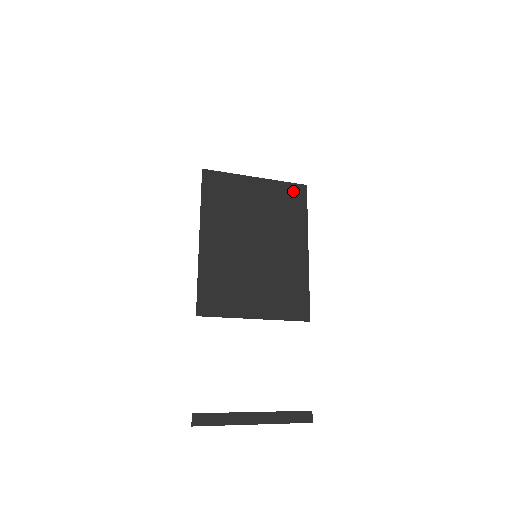
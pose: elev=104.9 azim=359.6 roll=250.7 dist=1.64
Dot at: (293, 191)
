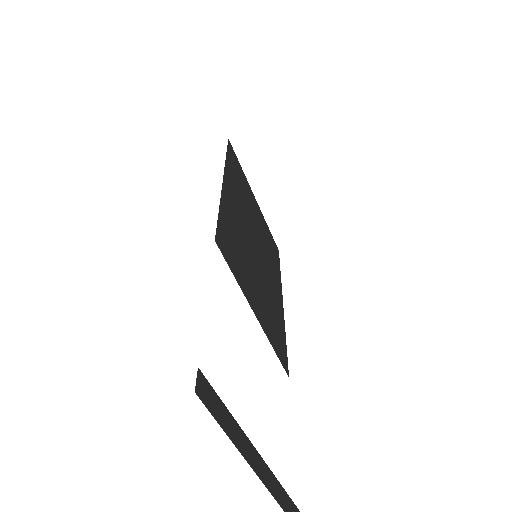
Dot at: (273, 242)
